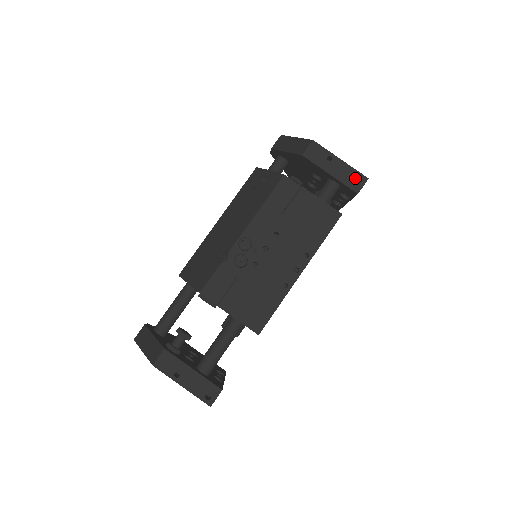
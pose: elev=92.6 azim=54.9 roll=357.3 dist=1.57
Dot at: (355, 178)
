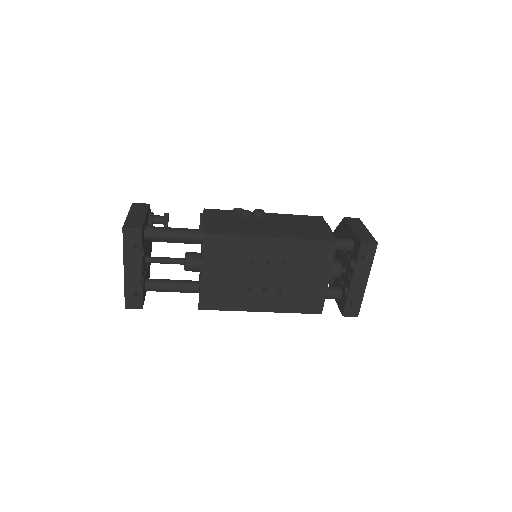
Dot at: (368, 238)
